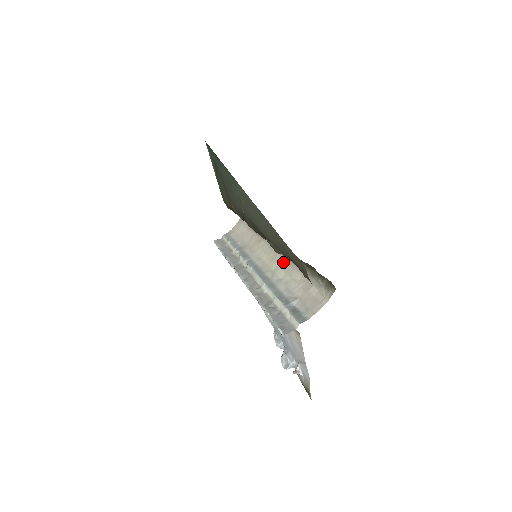
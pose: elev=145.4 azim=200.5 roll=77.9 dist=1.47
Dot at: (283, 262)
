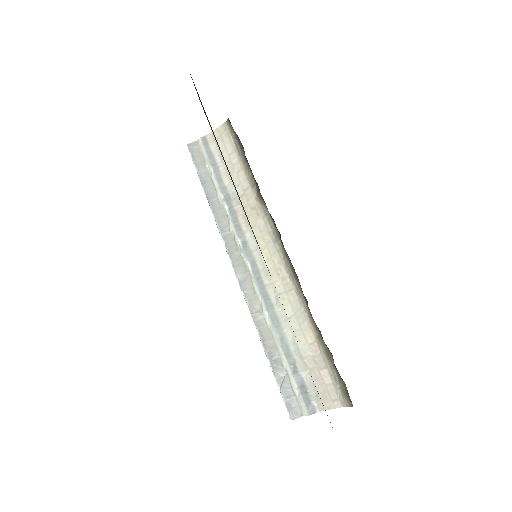
Dot at: (291, 292)
